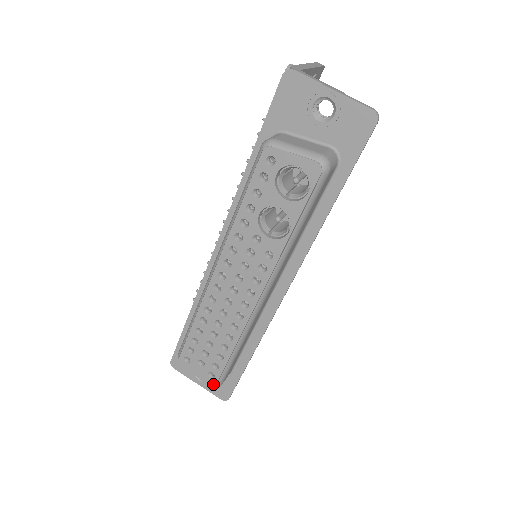
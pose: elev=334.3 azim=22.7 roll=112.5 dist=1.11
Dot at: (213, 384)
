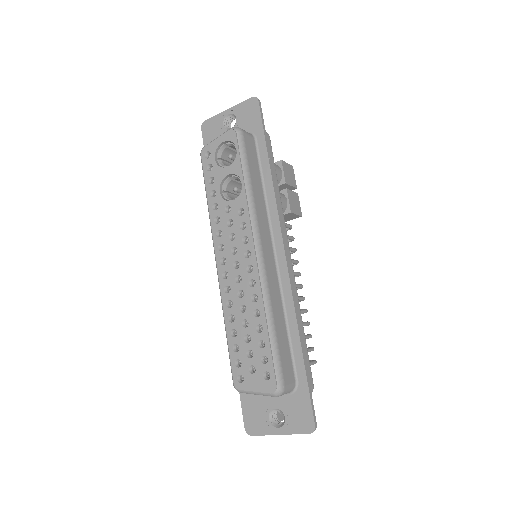
Dot at: (273, 386)
